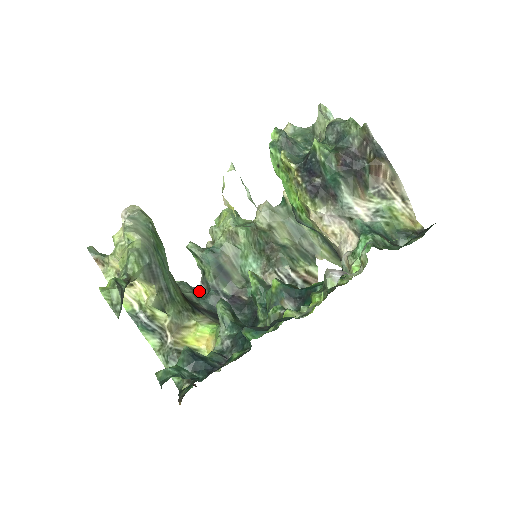
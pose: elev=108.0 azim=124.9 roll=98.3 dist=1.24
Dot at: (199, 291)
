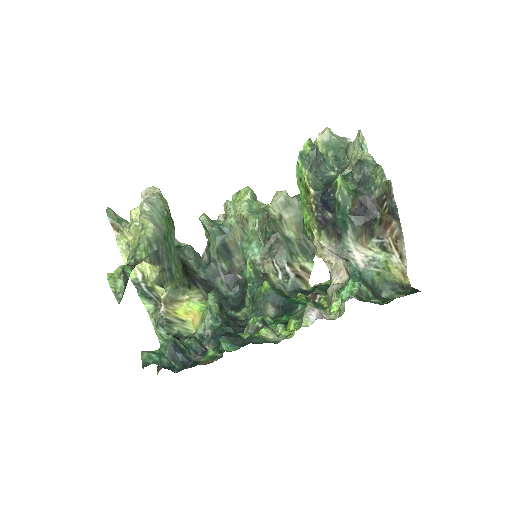
Dot at: (201, 257)
